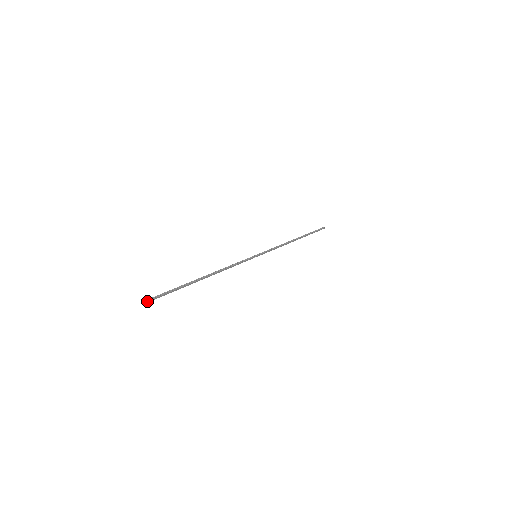
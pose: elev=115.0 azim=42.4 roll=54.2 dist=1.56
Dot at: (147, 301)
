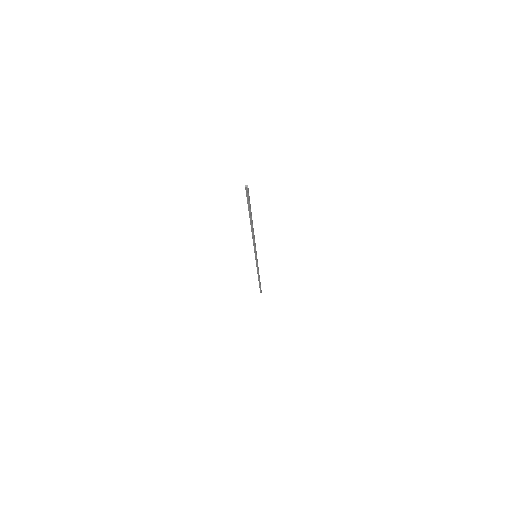
Dot at: occluded
